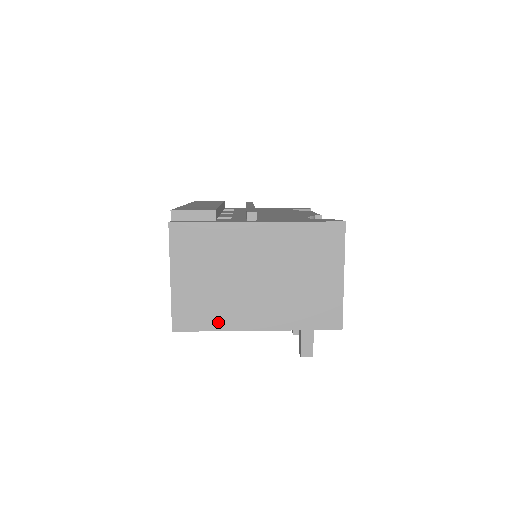
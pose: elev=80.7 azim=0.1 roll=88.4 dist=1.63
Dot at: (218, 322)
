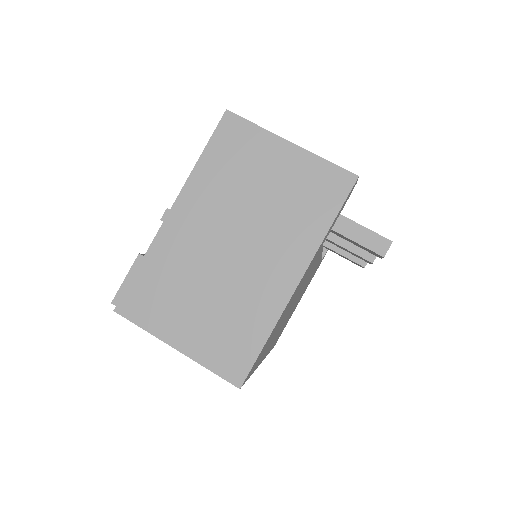
Dot at: (260, 325)
